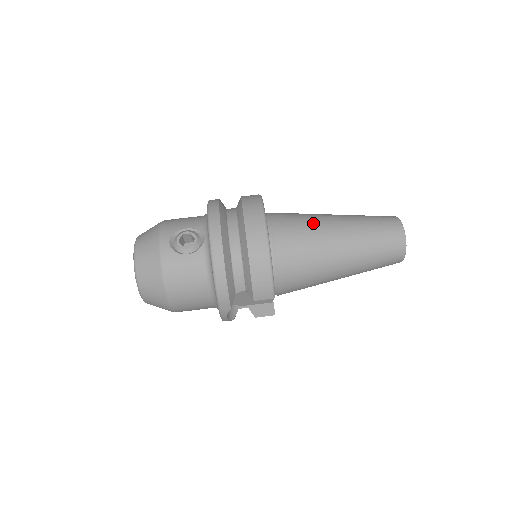
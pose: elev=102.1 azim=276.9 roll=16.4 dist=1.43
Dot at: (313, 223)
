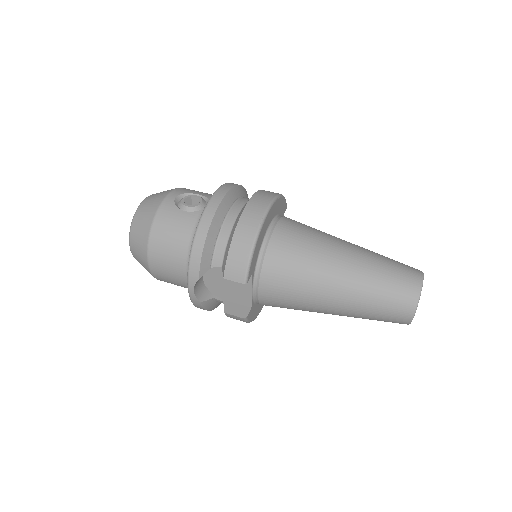
Dot at: (323, 235)
